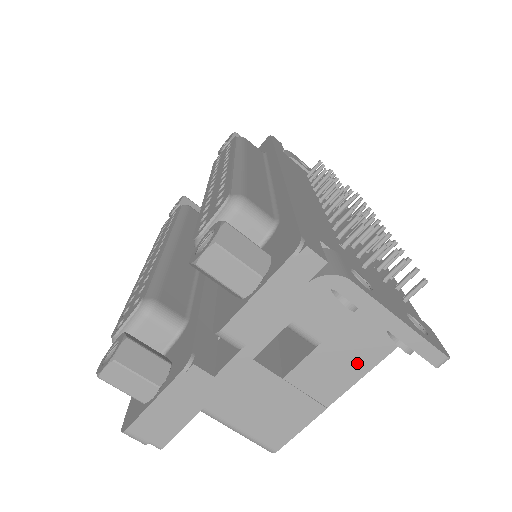
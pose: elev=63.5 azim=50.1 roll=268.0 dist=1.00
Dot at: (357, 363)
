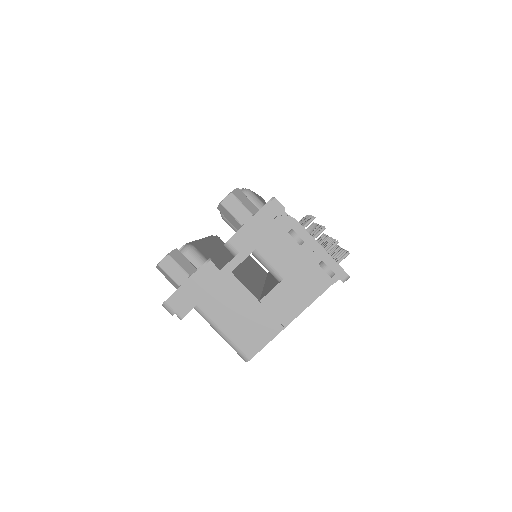
Dot at: (304, 296)
